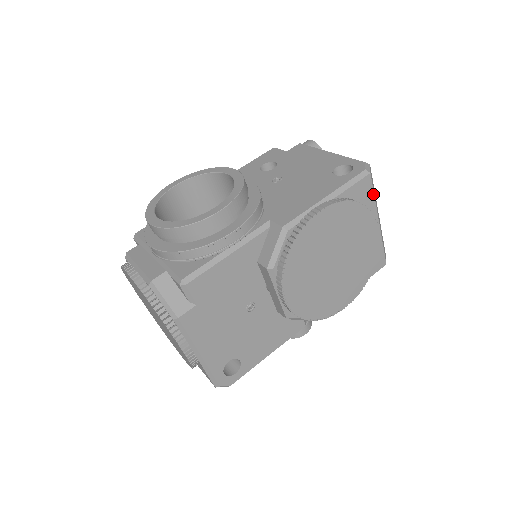
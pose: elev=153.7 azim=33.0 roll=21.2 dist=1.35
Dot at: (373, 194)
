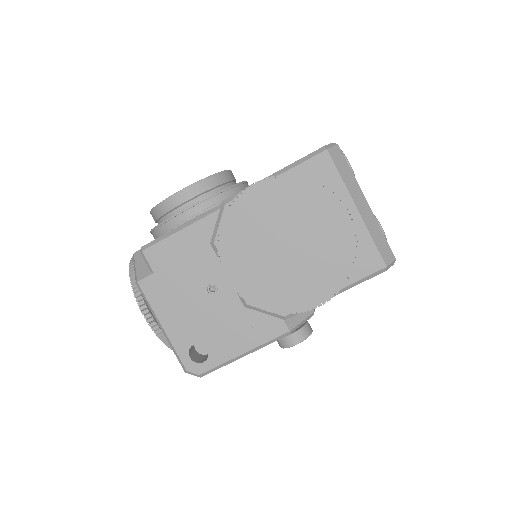
Dot at: (338, 174)
